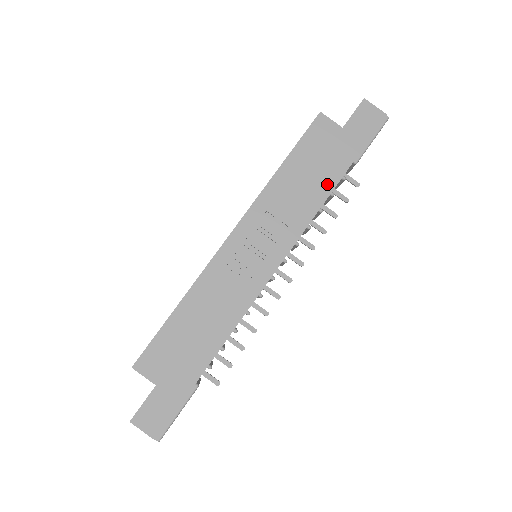
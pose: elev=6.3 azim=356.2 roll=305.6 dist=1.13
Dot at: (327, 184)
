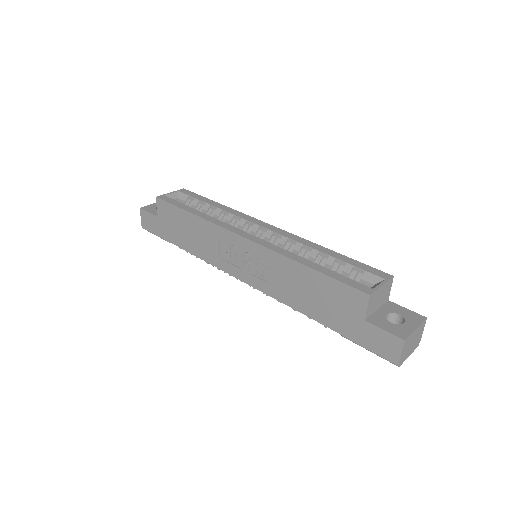
Dot at: (311, 311)
